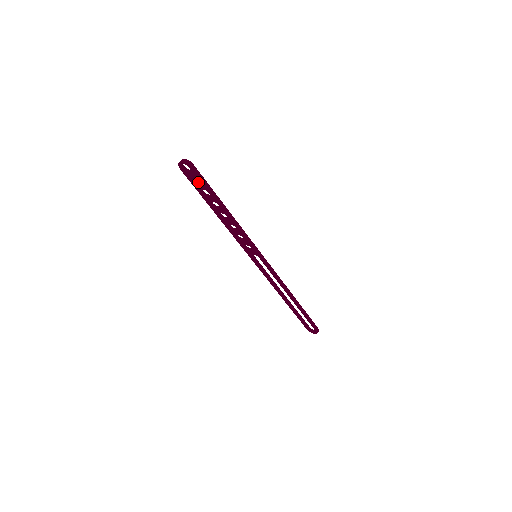
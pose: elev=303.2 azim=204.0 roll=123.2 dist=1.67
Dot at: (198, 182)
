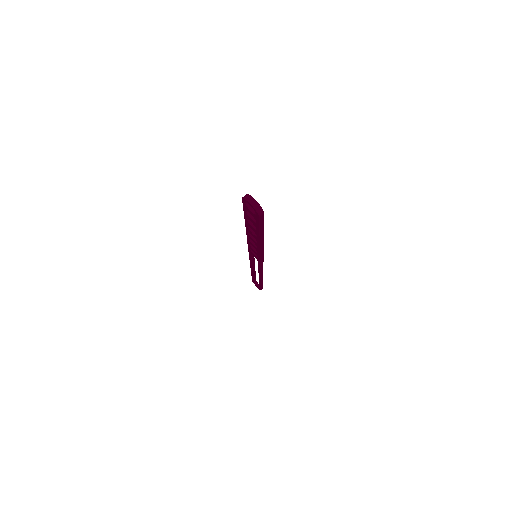
Dot at: occluded
